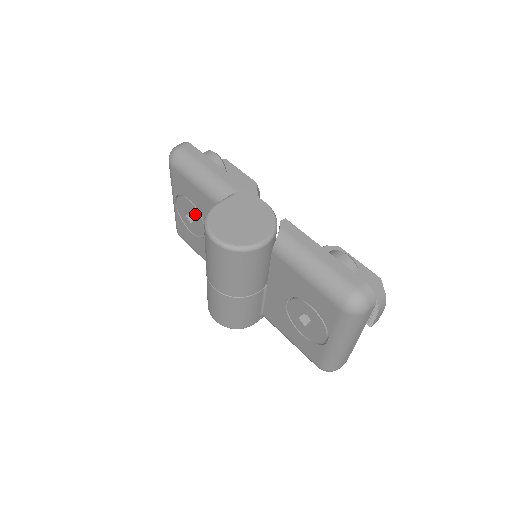
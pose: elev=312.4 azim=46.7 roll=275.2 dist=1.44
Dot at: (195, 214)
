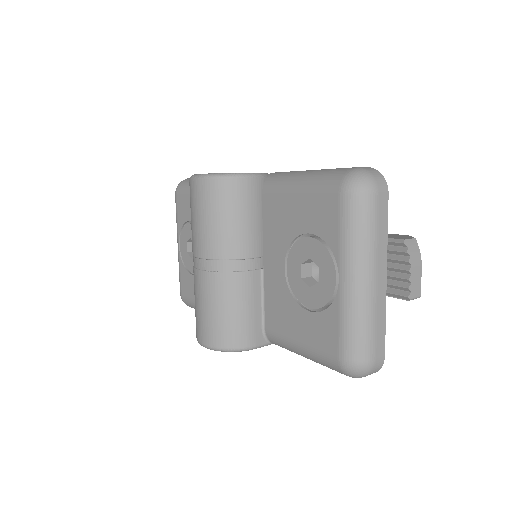
Dot at: occluded
